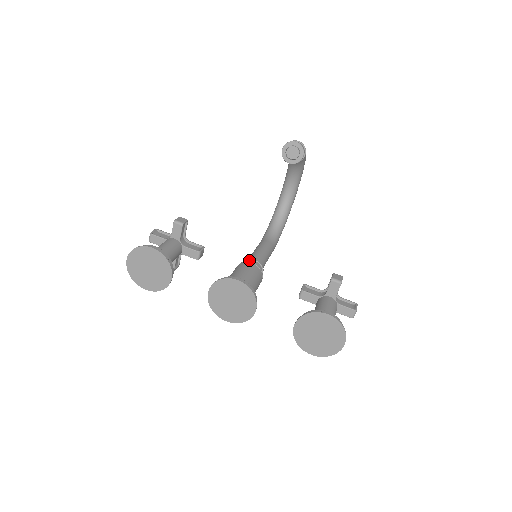
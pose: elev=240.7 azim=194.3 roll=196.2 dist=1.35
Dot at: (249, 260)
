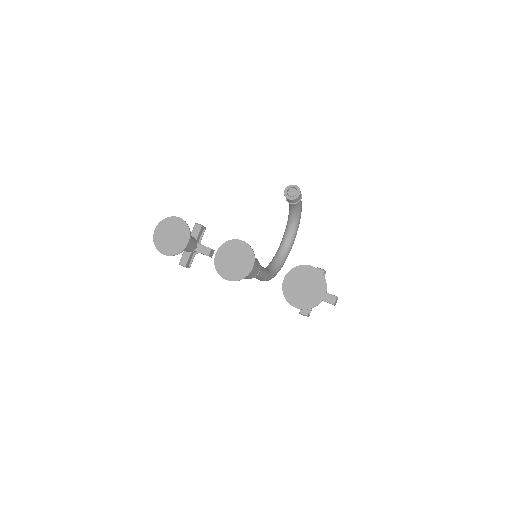
Dot at: occluded
